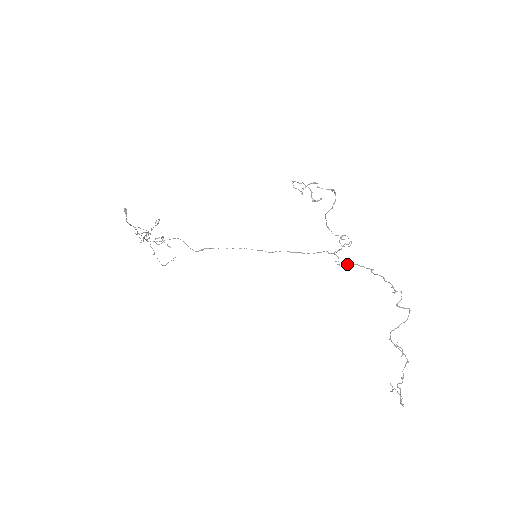
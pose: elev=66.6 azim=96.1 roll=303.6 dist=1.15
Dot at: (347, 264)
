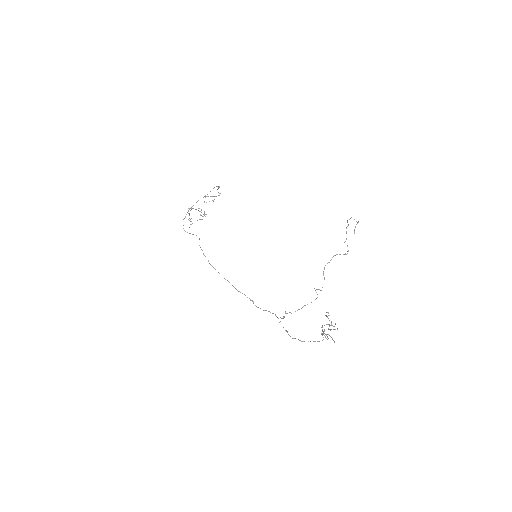
Dot at: occluded
